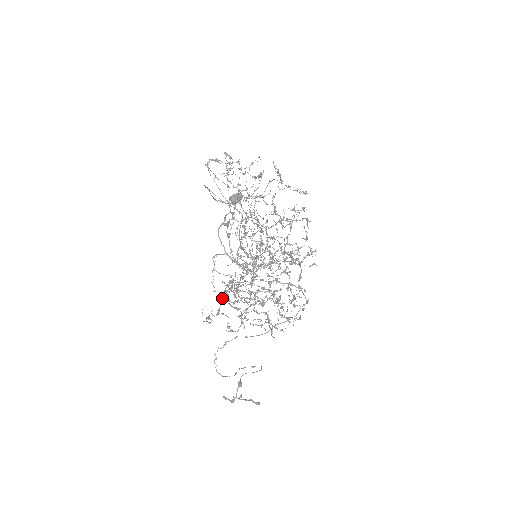
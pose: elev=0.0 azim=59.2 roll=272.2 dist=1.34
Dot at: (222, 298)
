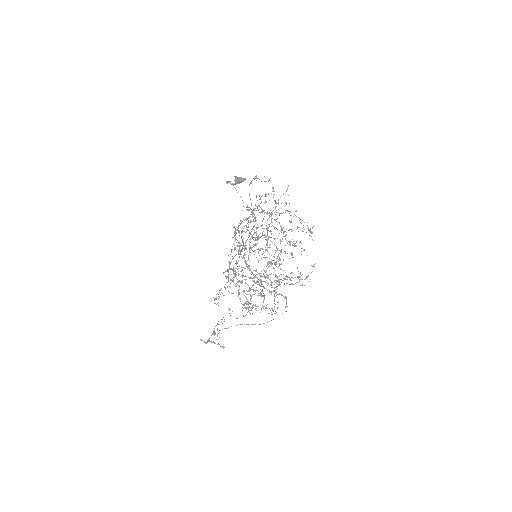
Dot at: occluded
